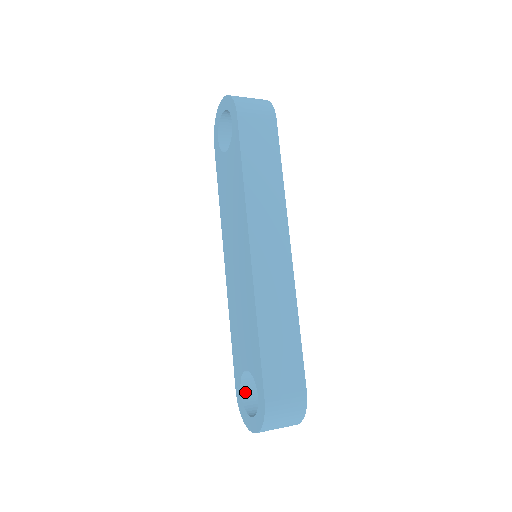
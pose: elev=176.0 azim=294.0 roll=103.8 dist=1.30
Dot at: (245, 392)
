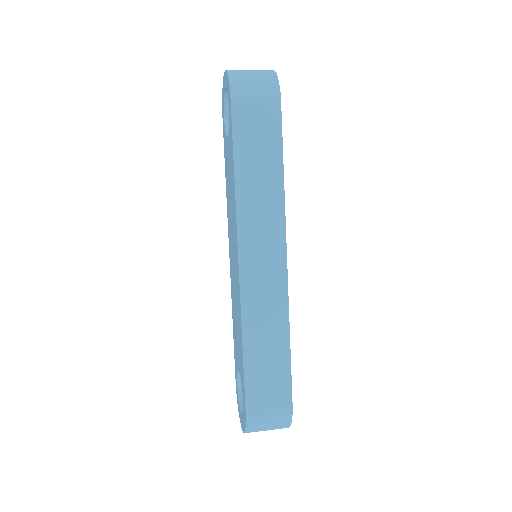
Dot at: occluded
